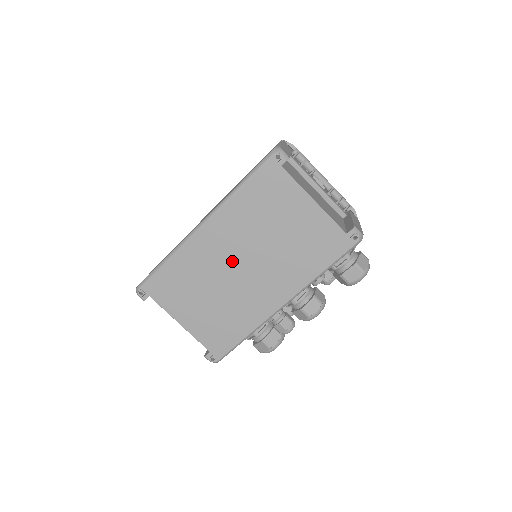
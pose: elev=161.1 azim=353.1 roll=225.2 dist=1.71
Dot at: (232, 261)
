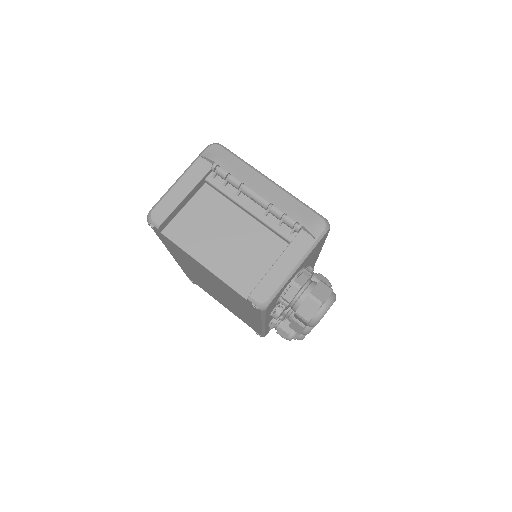
Dot at: (207, 284)
